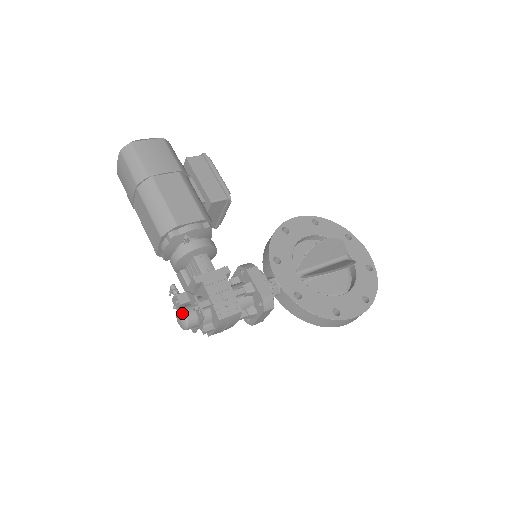
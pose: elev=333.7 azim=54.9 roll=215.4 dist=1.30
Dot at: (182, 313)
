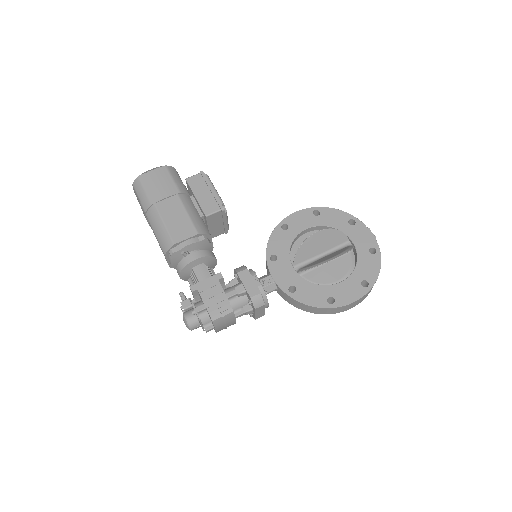
Dot at: (184, 317)
